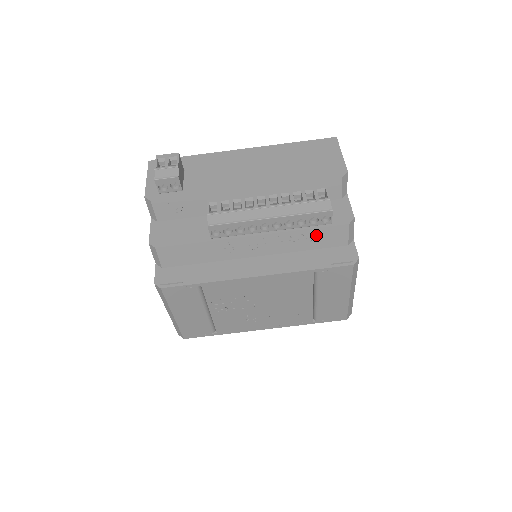
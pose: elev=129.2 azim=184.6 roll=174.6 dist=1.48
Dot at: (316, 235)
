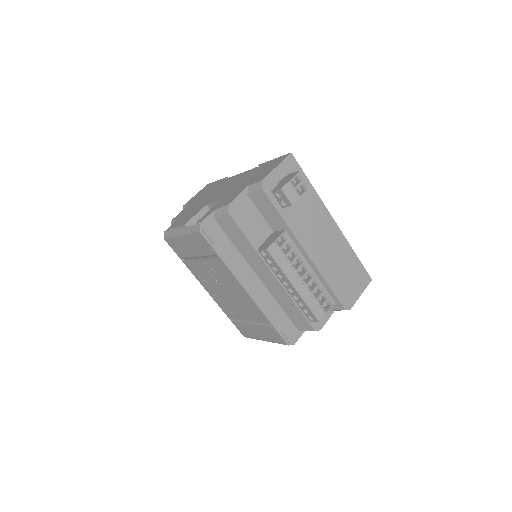
Dot at: (296, 313)
